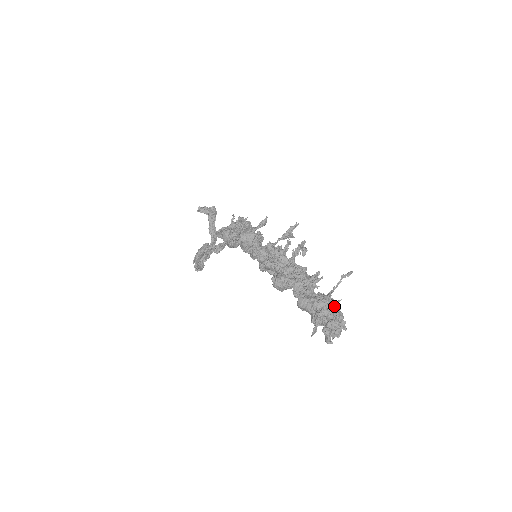
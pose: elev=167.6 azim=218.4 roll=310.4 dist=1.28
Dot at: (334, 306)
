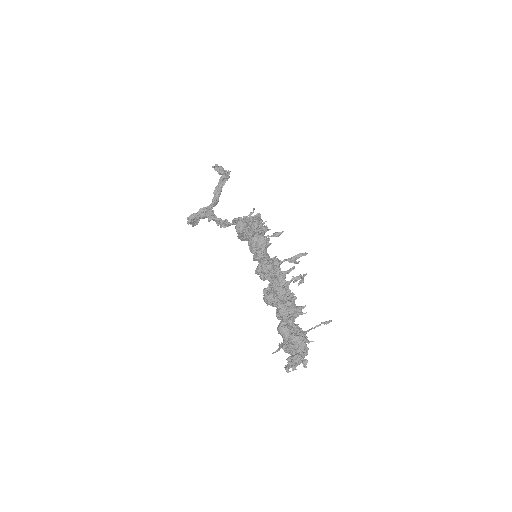
Dot at: (305, 344)
